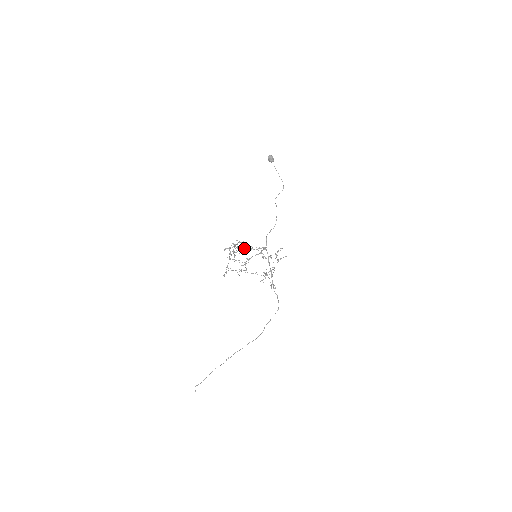
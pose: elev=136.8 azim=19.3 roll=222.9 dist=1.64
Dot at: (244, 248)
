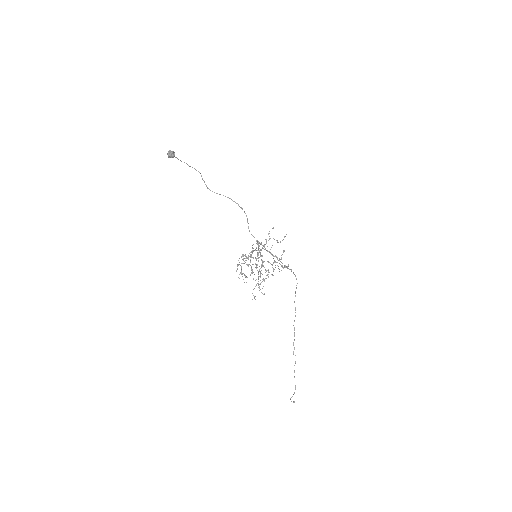
Dot at: occluded
